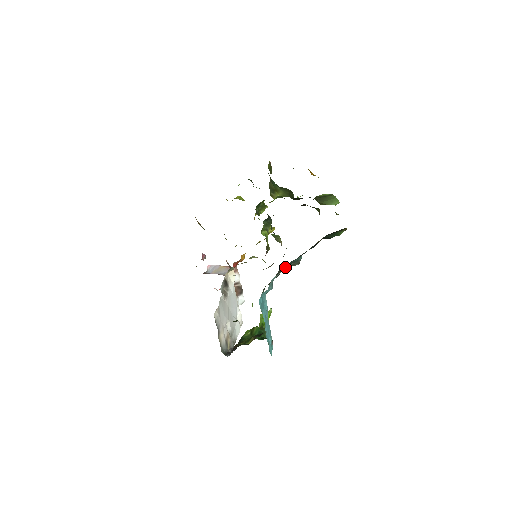
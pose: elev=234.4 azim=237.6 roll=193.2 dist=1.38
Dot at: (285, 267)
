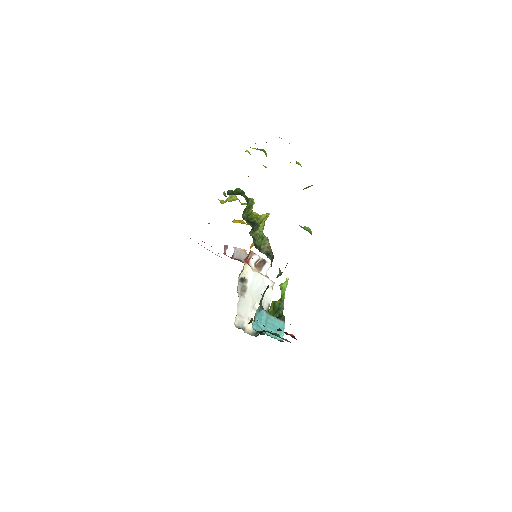
Dot at: occluded
